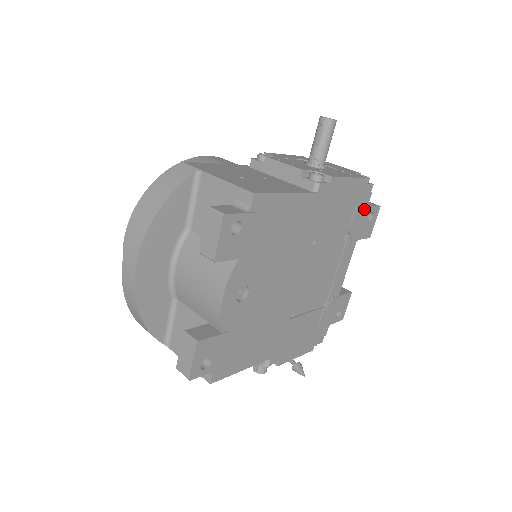
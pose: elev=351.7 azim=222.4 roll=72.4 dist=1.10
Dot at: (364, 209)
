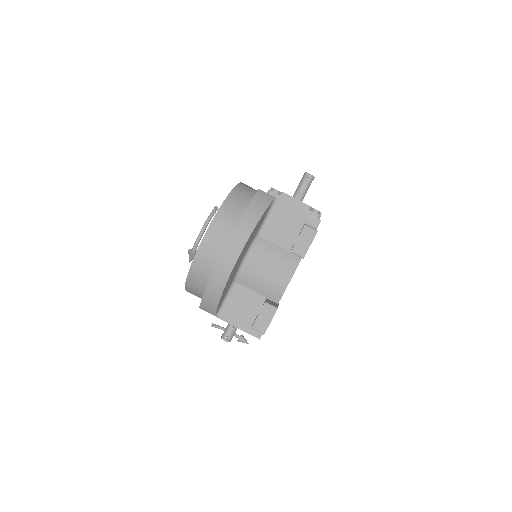
Dot at: occluded
